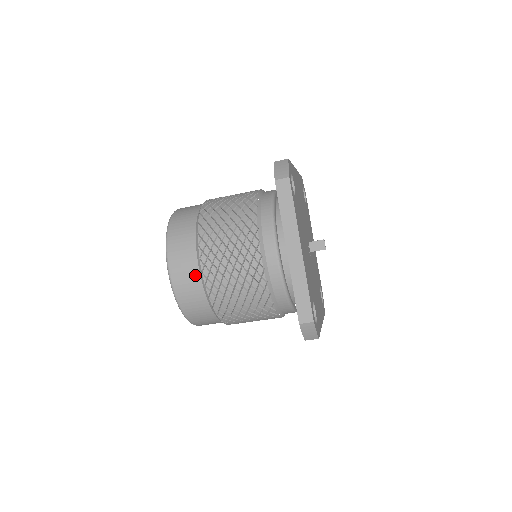
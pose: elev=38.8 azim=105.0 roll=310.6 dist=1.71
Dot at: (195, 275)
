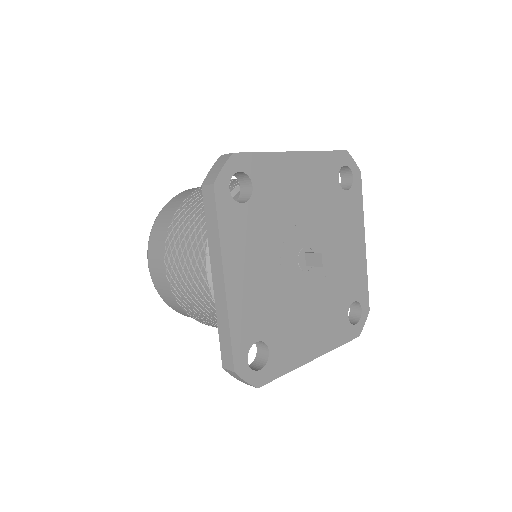
Dot at: (164, 275)
